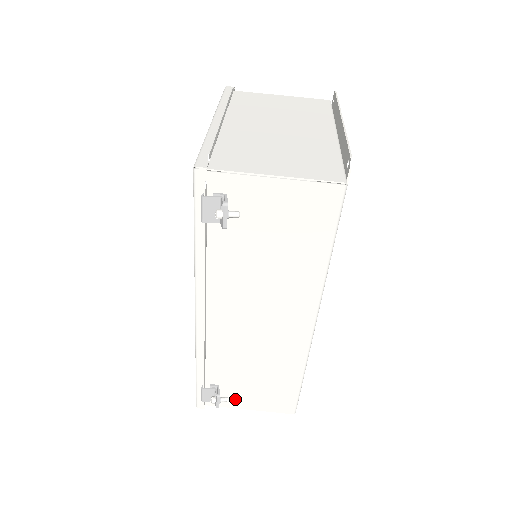
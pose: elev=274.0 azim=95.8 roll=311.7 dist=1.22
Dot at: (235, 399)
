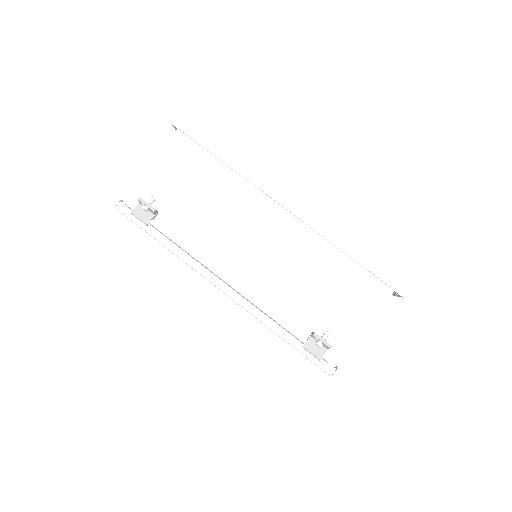
Dot at: (340, 332)
